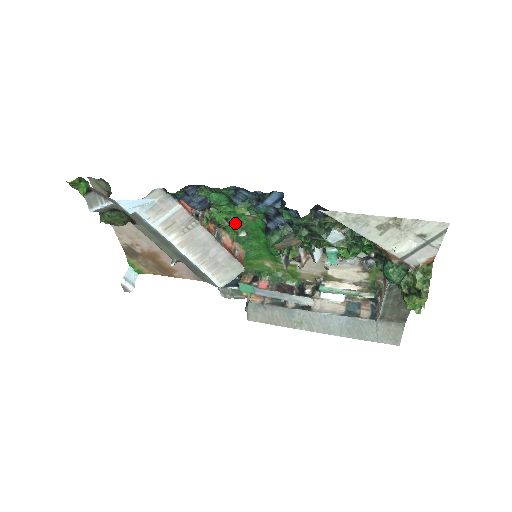
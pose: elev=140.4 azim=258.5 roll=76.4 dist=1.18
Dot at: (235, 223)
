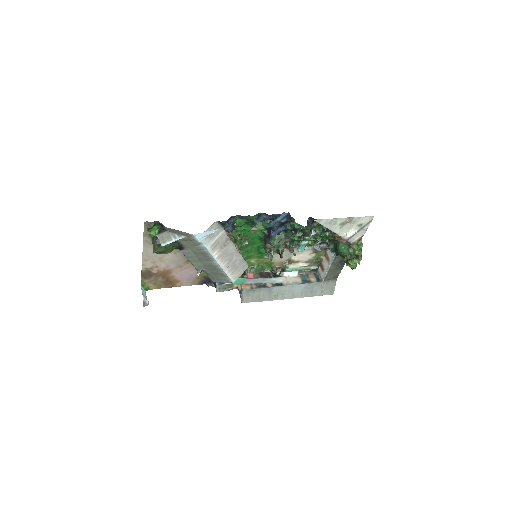
Dot at: (243, 237)
